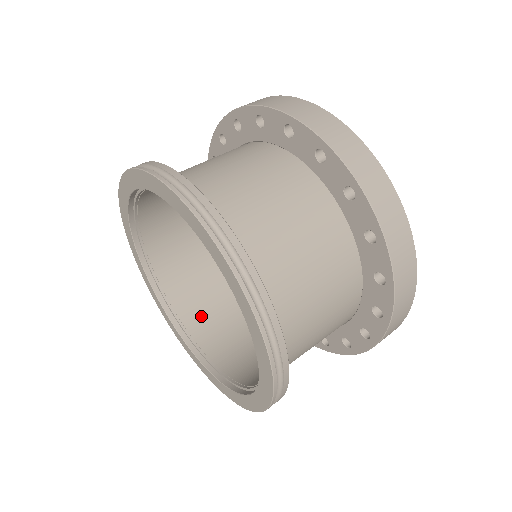
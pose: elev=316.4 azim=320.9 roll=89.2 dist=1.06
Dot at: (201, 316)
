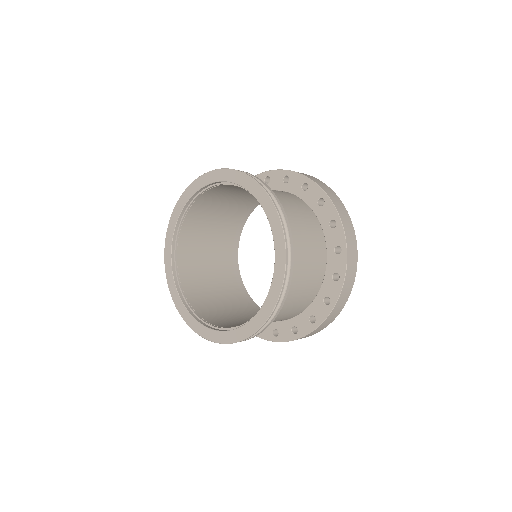
Dot at: (196, 293)
